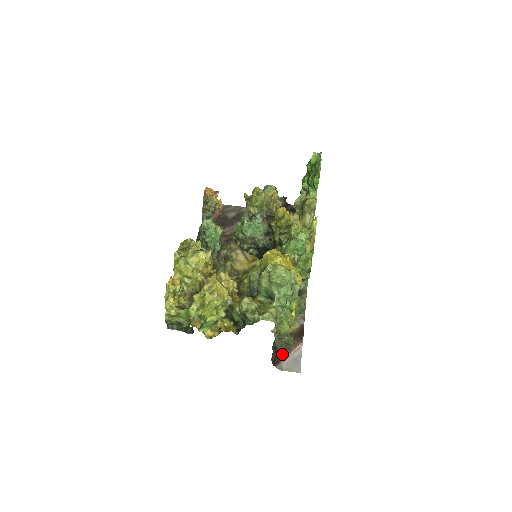
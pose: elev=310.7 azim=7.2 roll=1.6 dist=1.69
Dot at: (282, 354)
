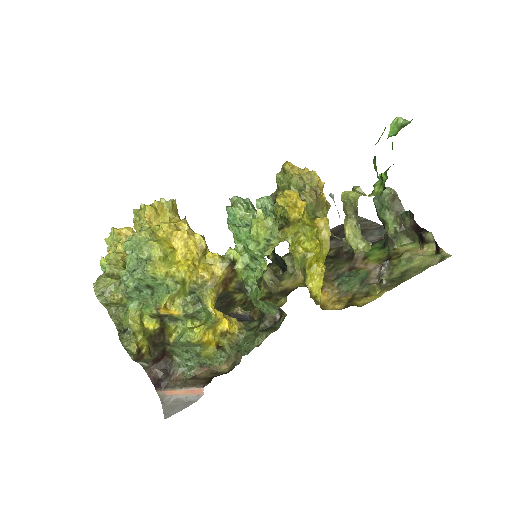
Dot at: (172, 381)
